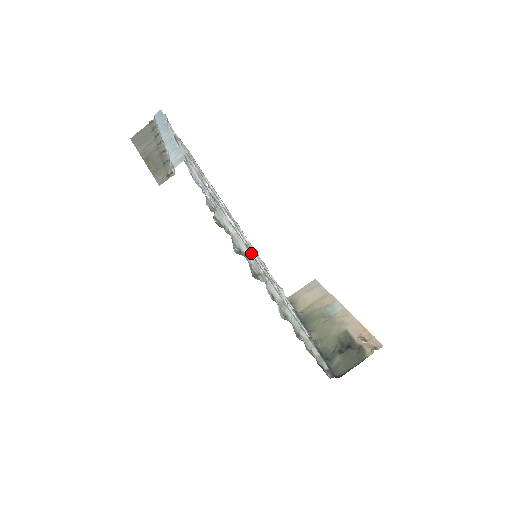
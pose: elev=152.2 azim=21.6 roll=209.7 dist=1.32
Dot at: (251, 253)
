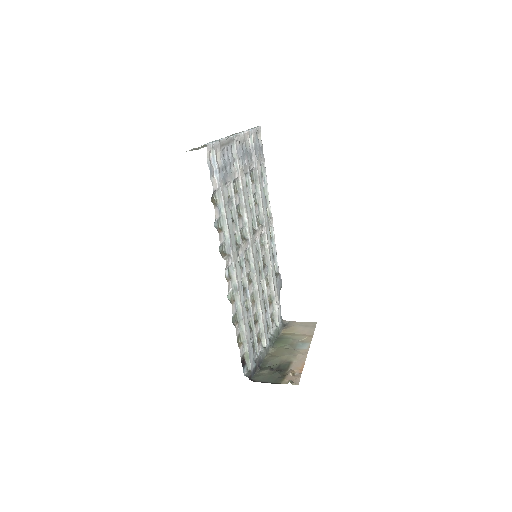
Dot at: (234, 239)
